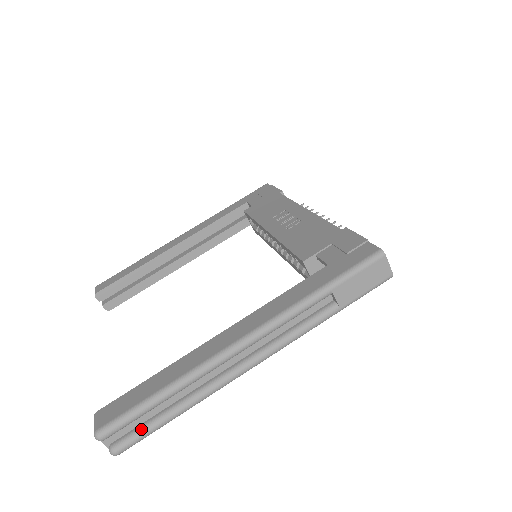
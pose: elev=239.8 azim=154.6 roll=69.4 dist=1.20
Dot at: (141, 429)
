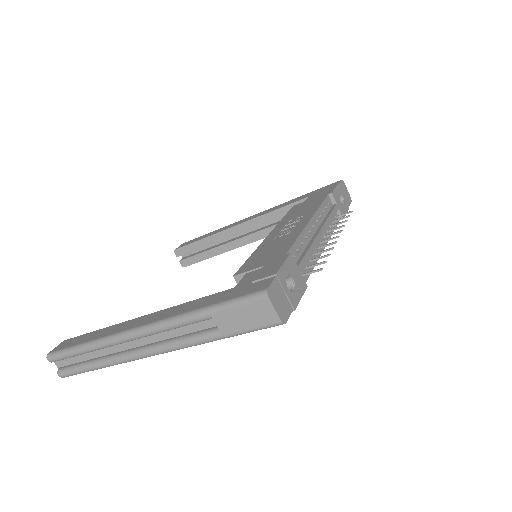
Dot at: (74, 366)
